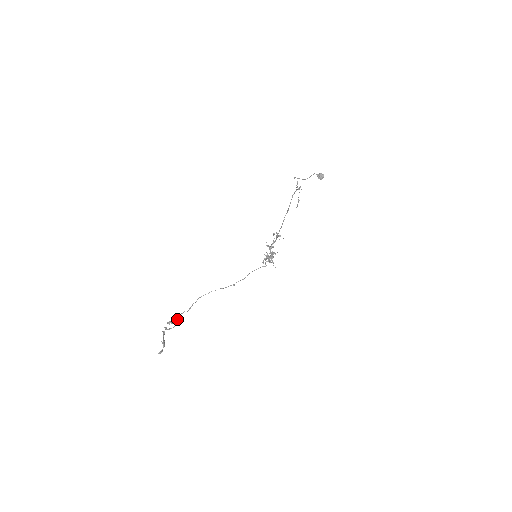
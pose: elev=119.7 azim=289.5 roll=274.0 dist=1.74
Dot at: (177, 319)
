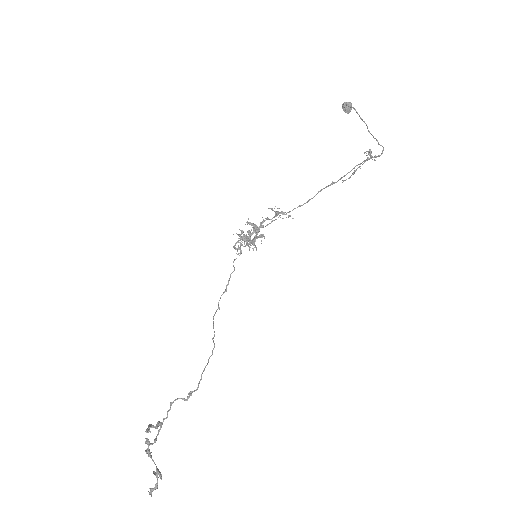
Dot at: (165, 418)
